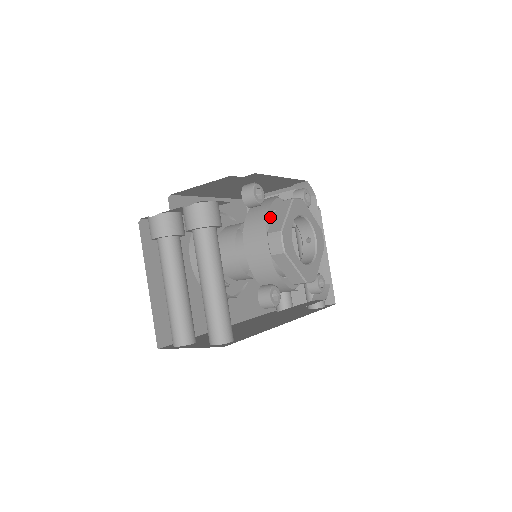
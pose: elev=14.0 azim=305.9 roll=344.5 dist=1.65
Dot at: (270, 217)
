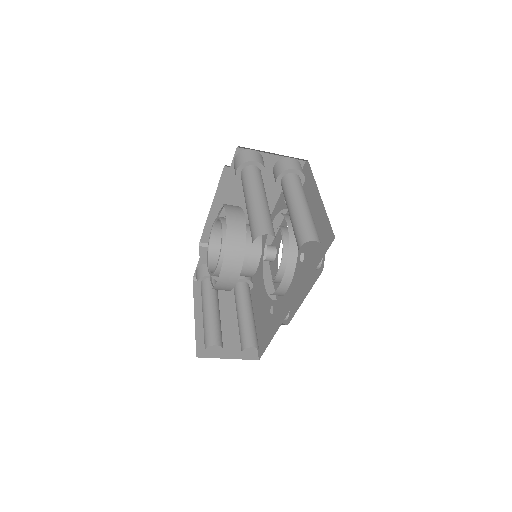
Dot at: occluded
